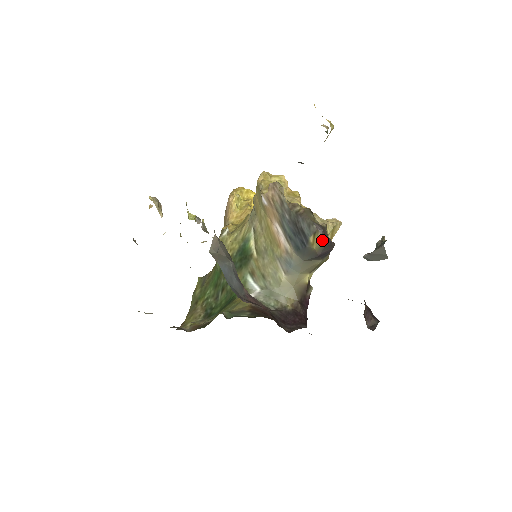
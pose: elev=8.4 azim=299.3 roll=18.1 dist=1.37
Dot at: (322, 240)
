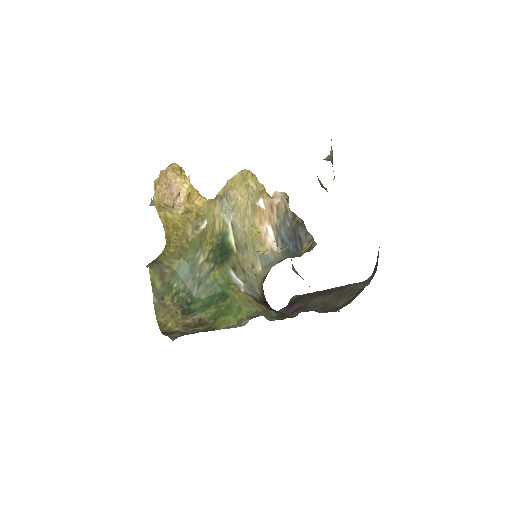
Dot at: (310, 246)
